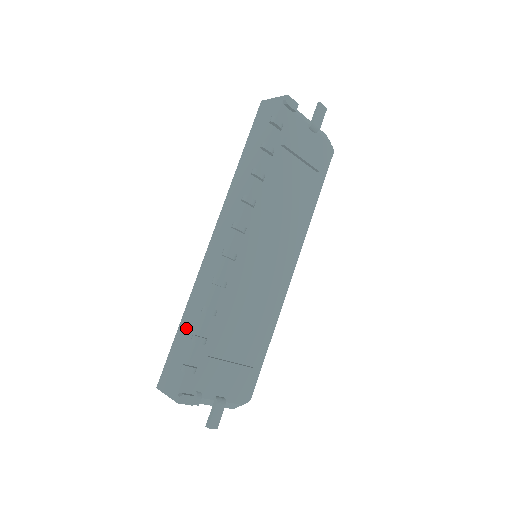
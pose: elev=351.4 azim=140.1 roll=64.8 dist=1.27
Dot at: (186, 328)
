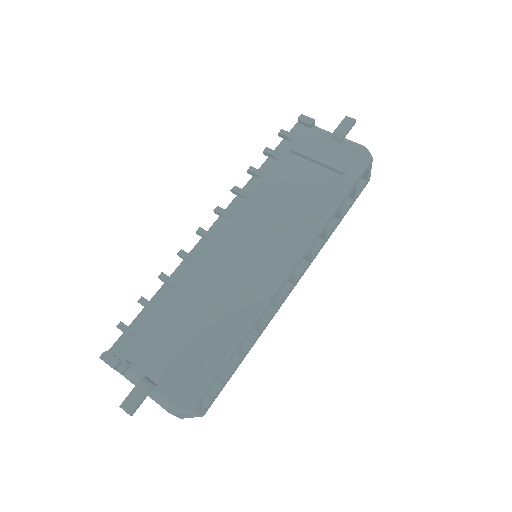
Dot at: occluded
